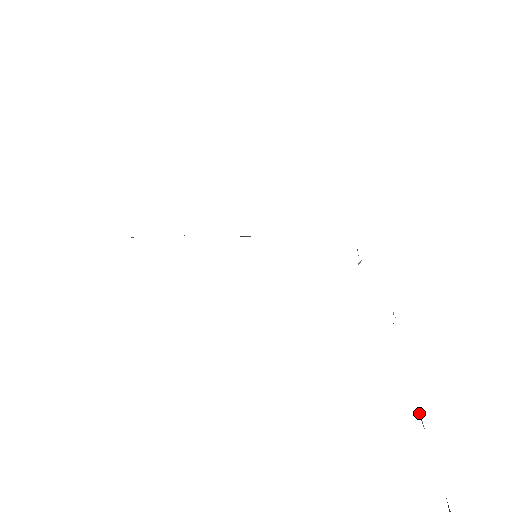
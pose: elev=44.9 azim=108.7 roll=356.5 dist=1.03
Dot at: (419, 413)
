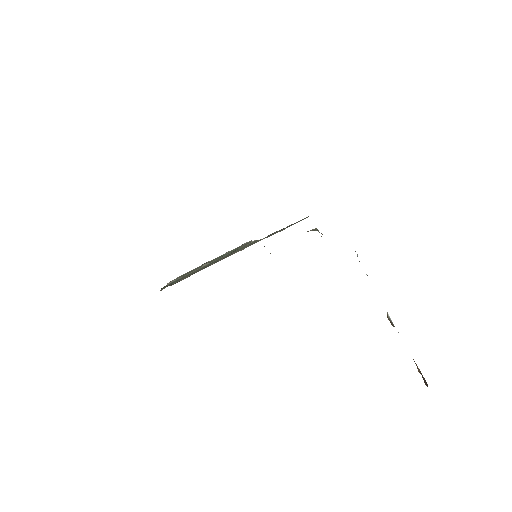
Dot at: (389, 318)
